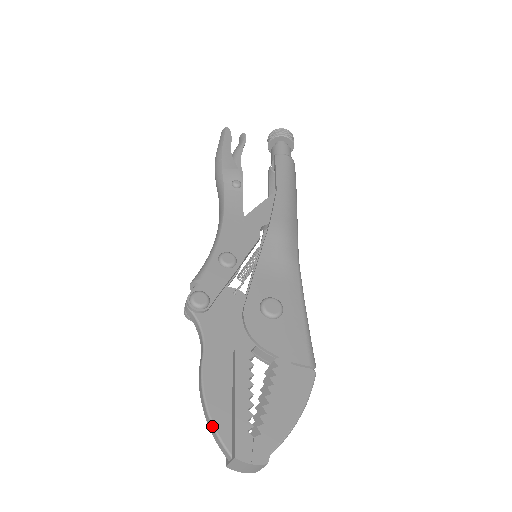
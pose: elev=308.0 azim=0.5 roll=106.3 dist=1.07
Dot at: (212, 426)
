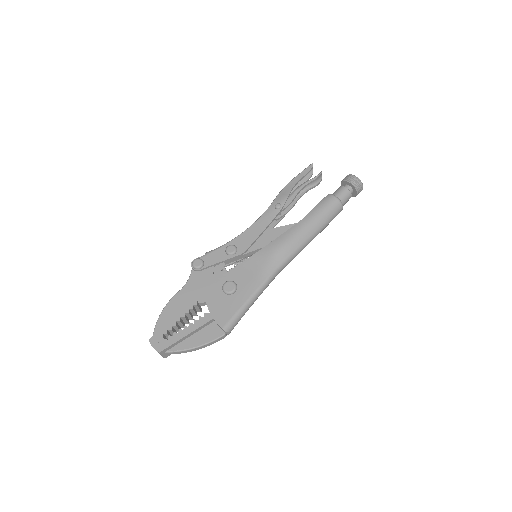
Dot at: (156, 323)
